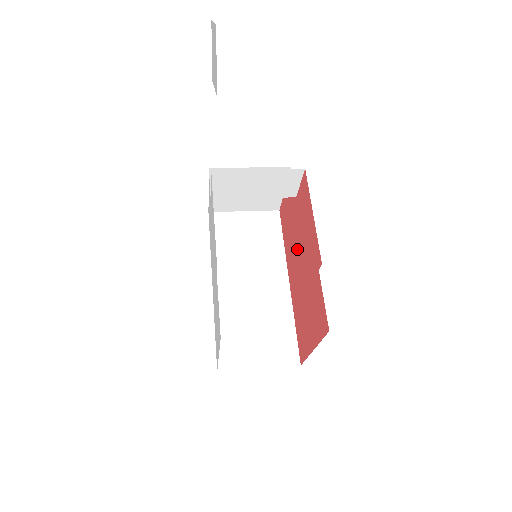
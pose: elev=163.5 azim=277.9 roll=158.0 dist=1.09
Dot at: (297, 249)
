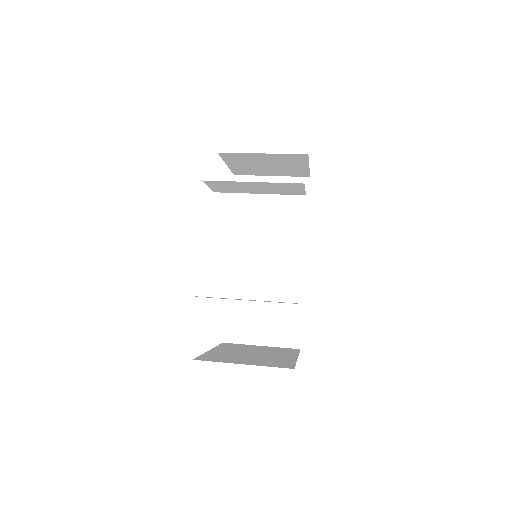
Dot at: occluded
